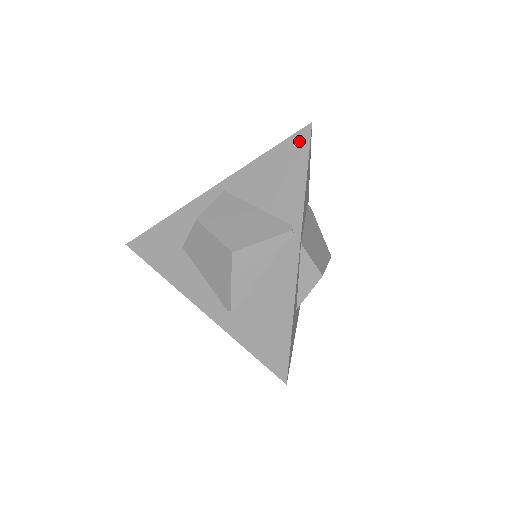
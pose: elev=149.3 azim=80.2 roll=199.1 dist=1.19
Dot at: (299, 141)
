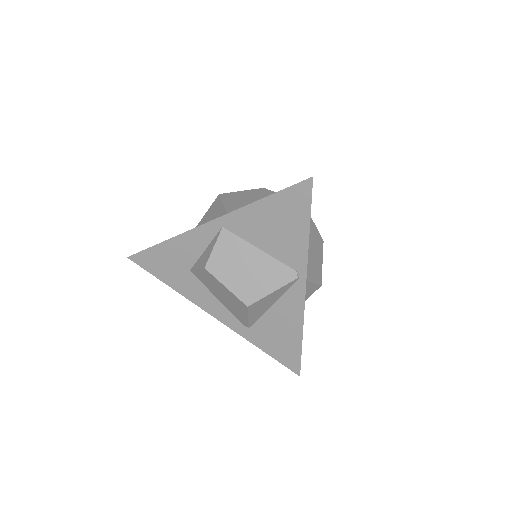
Dot at: (300, 194)
